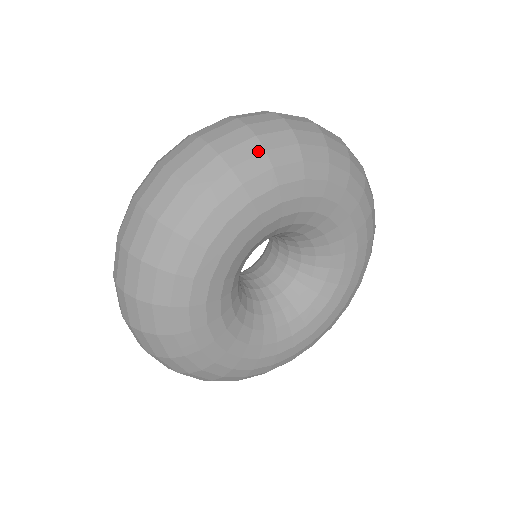
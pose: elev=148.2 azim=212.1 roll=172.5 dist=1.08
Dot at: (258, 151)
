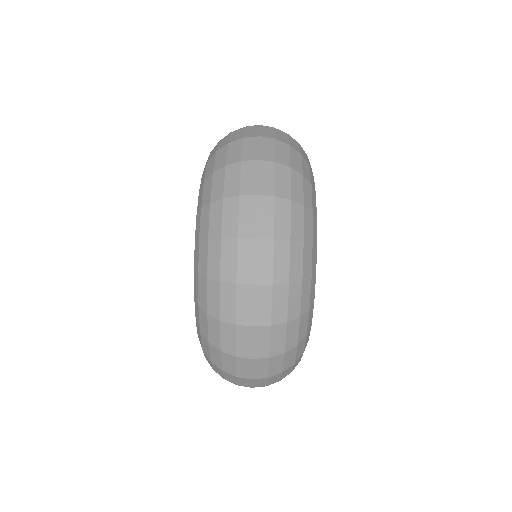
Dot at: (300, 288)
